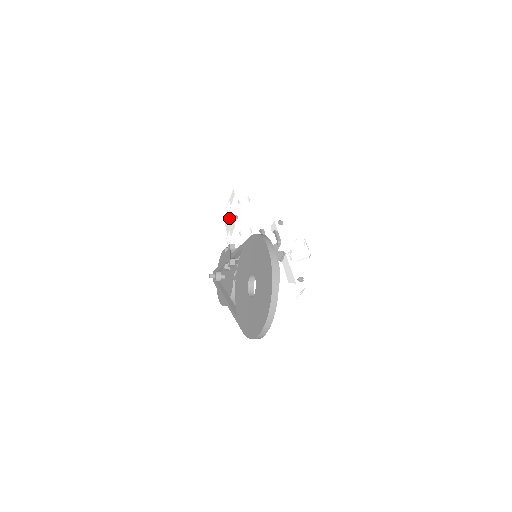
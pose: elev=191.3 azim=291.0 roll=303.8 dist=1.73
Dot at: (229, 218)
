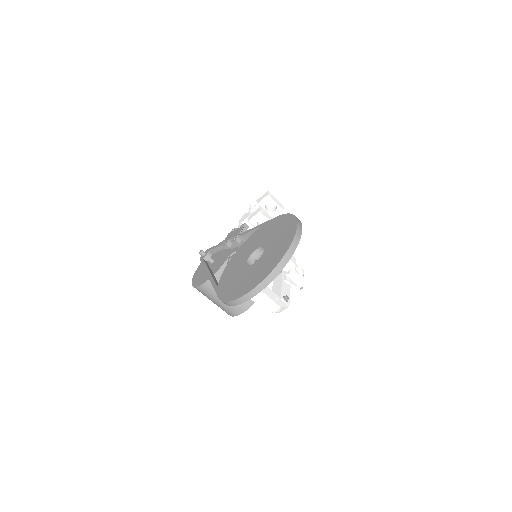
Dot at: (249, 213)
